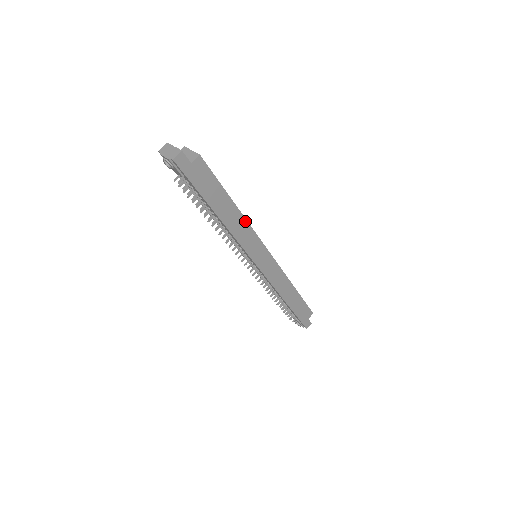
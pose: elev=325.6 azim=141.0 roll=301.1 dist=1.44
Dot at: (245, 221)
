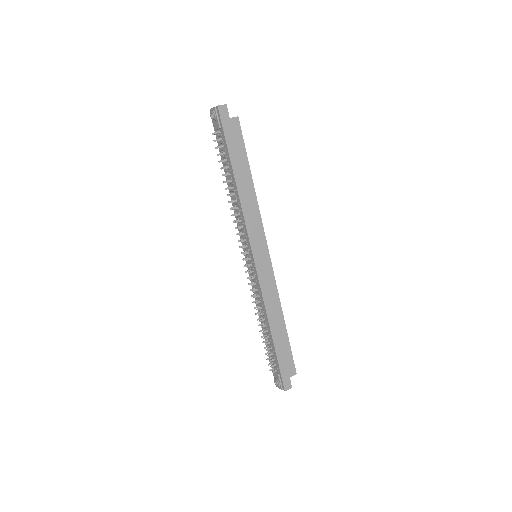
Dot at: (256, 202)
